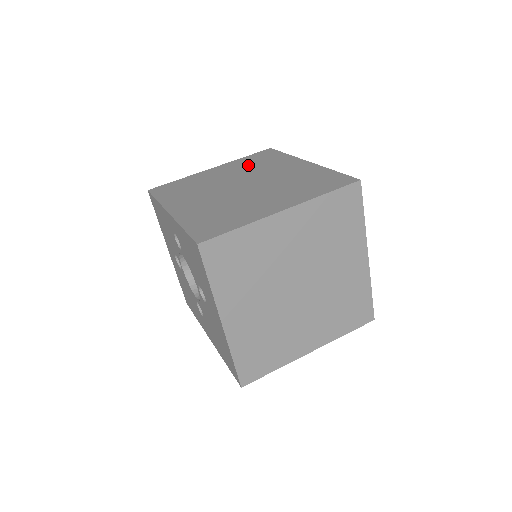
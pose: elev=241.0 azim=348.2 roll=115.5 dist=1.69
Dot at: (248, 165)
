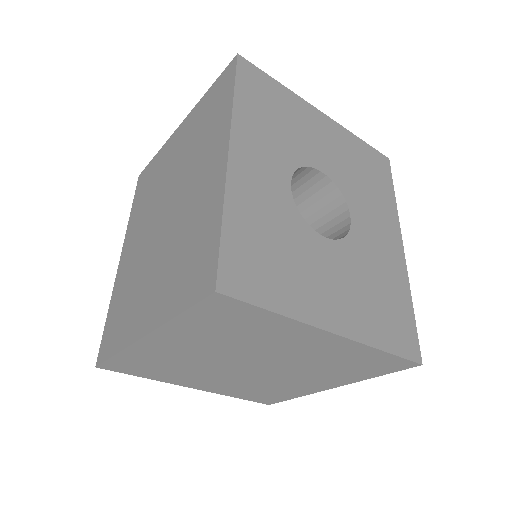
Dot at: (195, 132)
